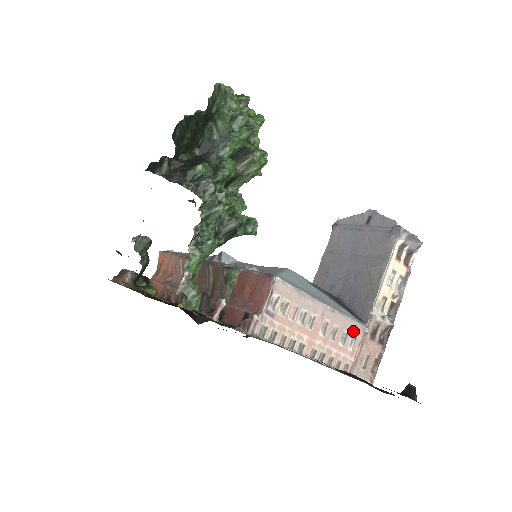
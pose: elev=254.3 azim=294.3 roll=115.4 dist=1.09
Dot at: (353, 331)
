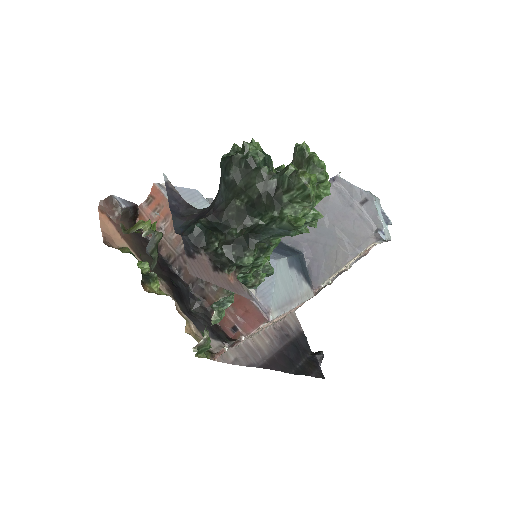
Dot at: occluded
